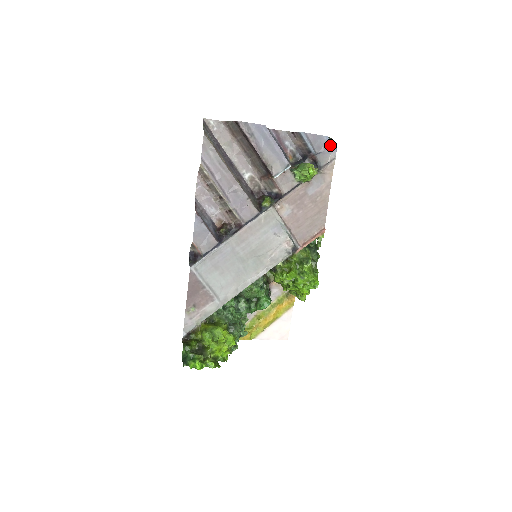
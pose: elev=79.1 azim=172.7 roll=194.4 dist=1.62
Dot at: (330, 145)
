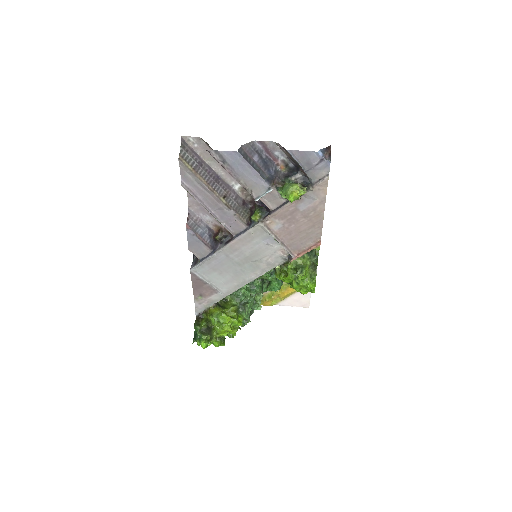
Dot at: (322, 161)
